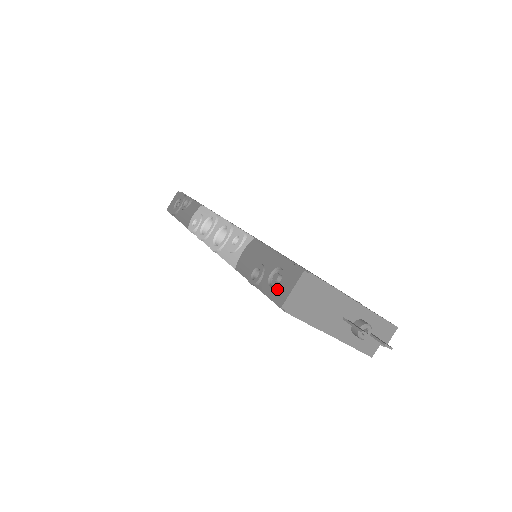
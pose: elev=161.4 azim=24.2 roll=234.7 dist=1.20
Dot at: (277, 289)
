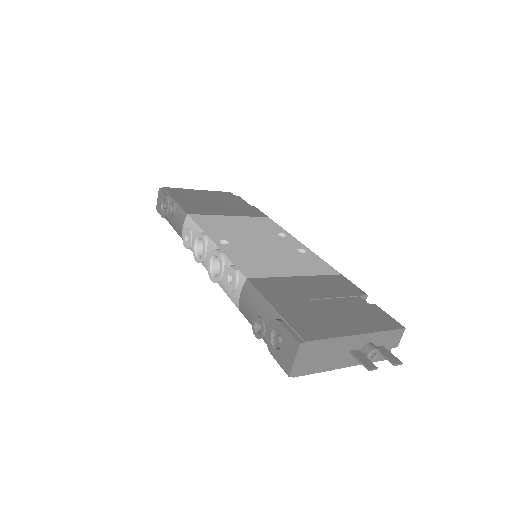
Dot at: (281, 355)
